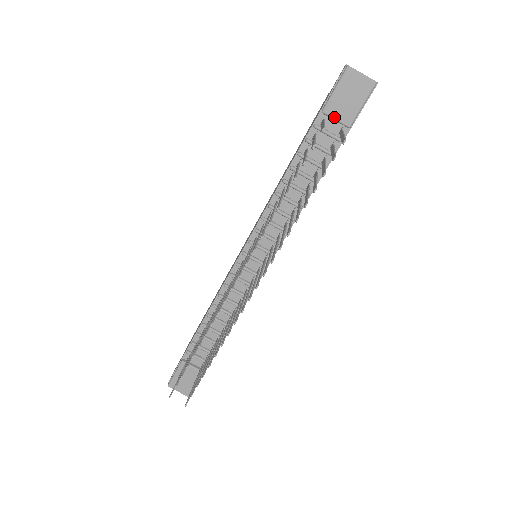
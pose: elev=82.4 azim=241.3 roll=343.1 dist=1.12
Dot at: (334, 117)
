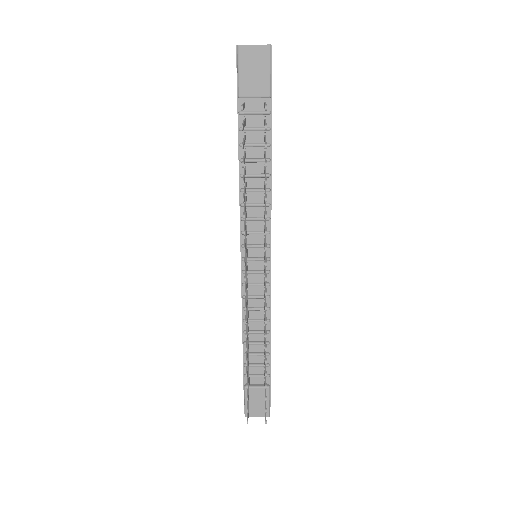
Dot at: (251, 96)
